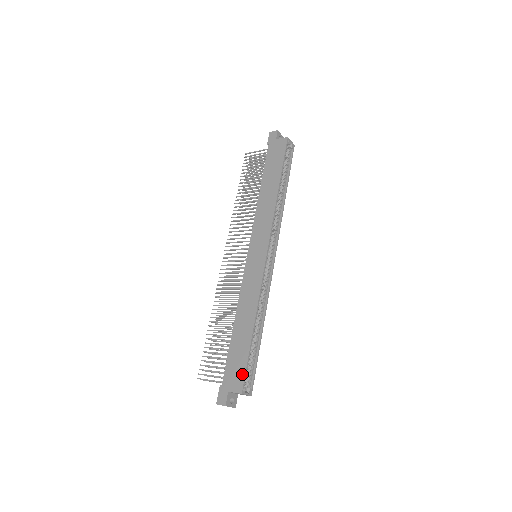
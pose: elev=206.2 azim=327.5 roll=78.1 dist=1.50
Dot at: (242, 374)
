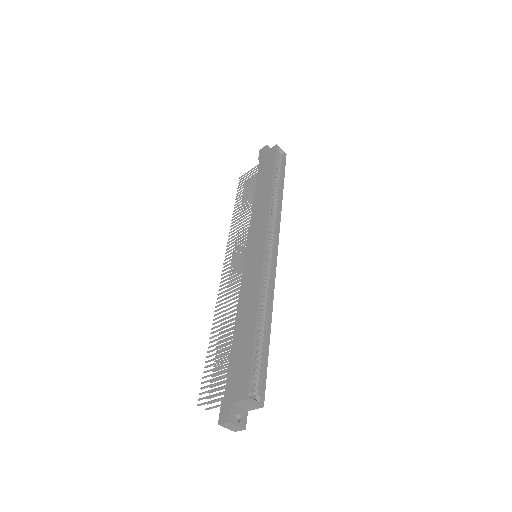
Dot at: (246, 376)
